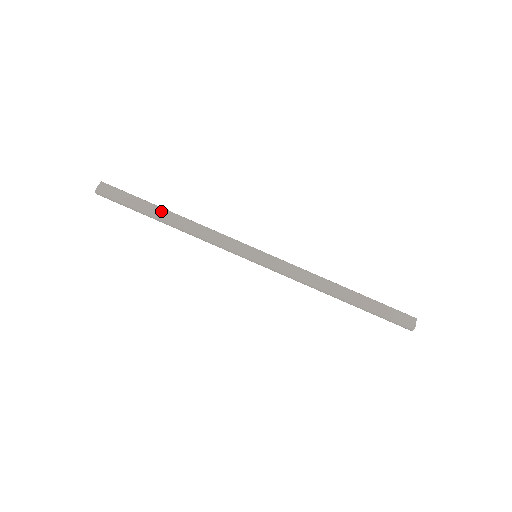
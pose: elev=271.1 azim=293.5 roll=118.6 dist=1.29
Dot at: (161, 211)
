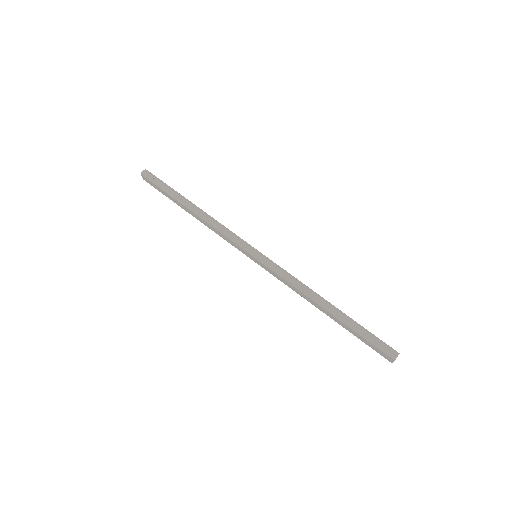
Dot at: occluded
